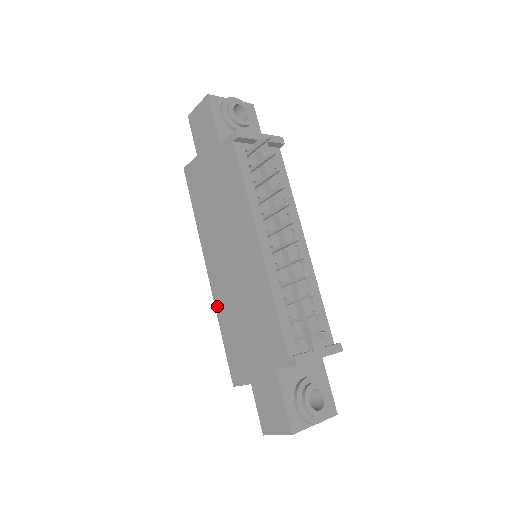
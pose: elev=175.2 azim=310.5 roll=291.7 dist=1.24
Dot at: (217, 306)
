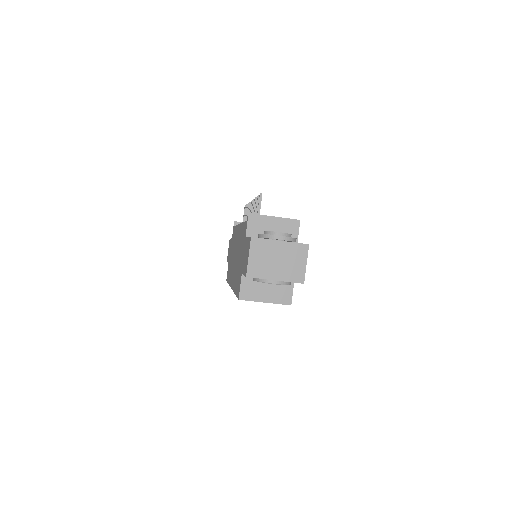
Dot at: (233, 288)
